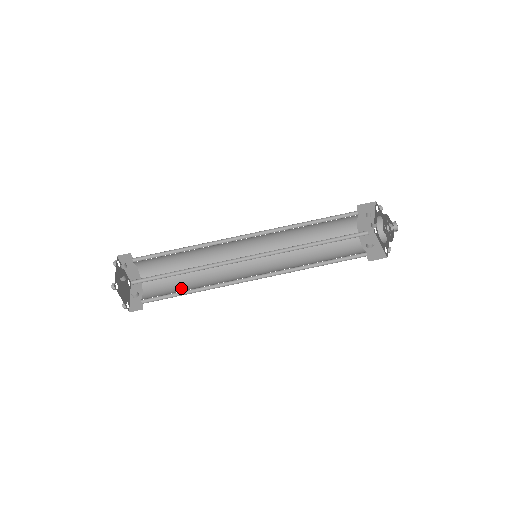
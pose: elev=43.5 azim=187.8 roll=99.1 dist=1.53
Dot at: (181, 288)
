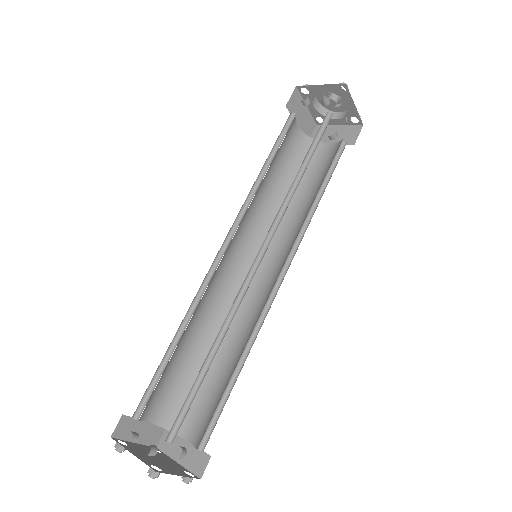
Dot at: (221, 382)
